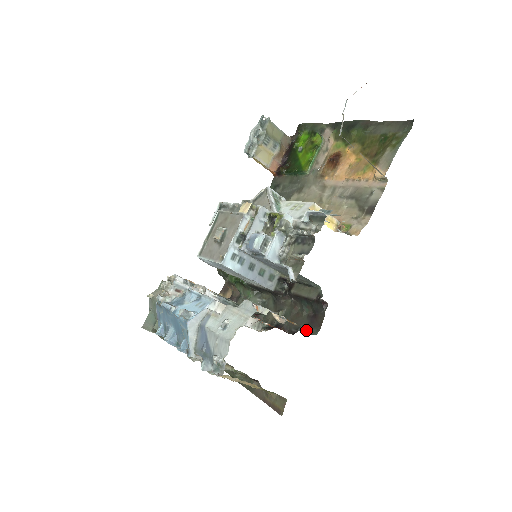
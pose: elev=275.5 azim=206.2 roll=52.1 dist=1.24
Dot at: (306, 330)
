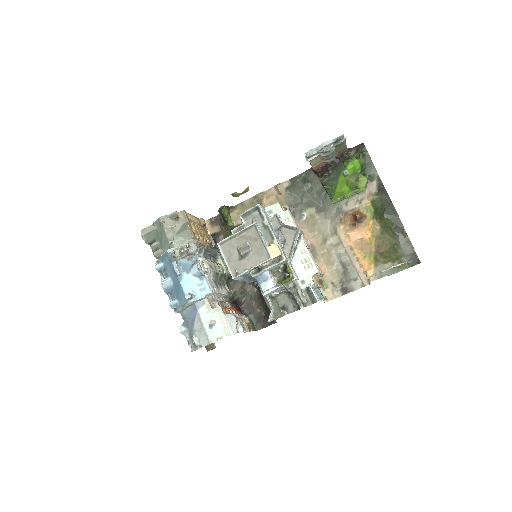
Dot at: (253, 321)
